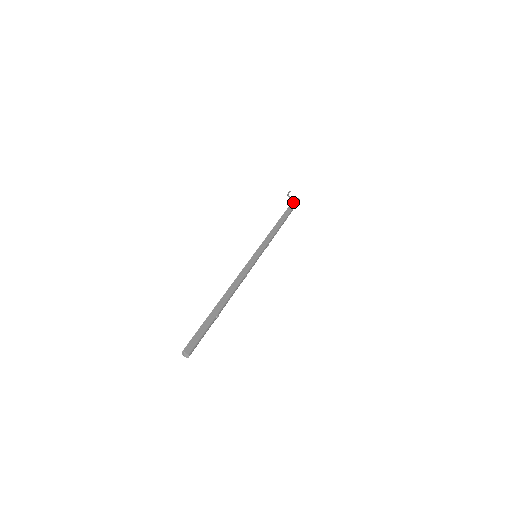
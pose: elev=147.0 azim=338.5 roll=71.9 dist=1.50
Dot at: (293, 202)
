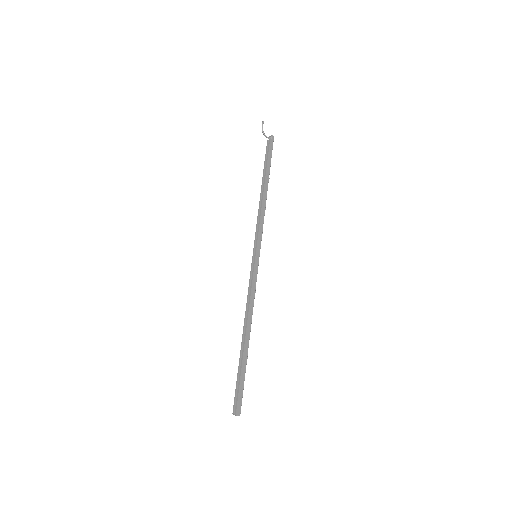
Dot at: (270, 146)
